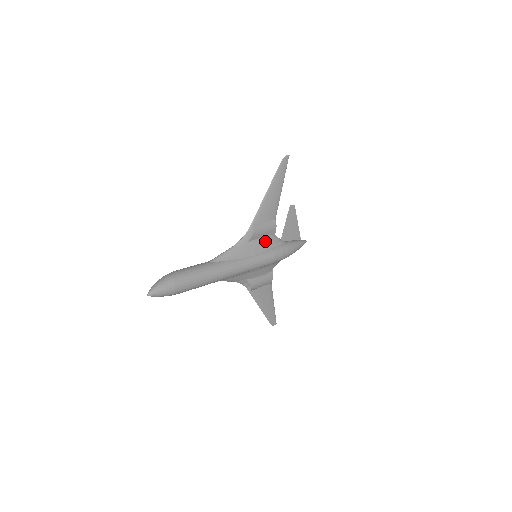
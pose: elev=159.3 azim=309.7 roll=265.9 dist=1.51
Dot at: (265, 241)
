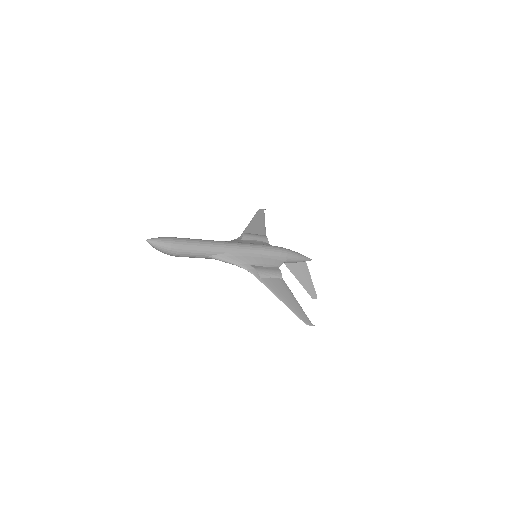
Dot at: (258, 243)
